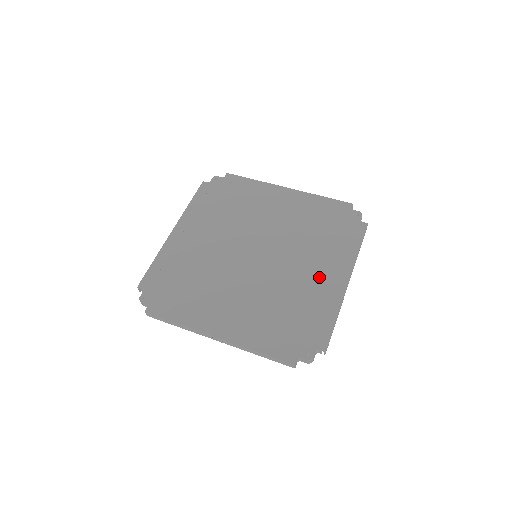
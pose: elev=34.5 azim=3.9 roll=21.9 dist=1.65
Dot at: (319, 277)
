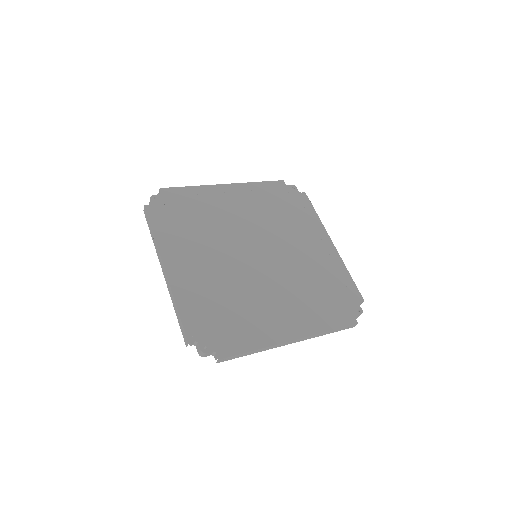
Dot at: (279, 314)
